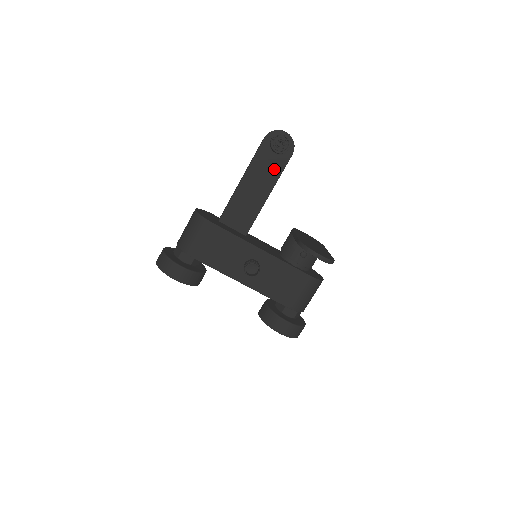
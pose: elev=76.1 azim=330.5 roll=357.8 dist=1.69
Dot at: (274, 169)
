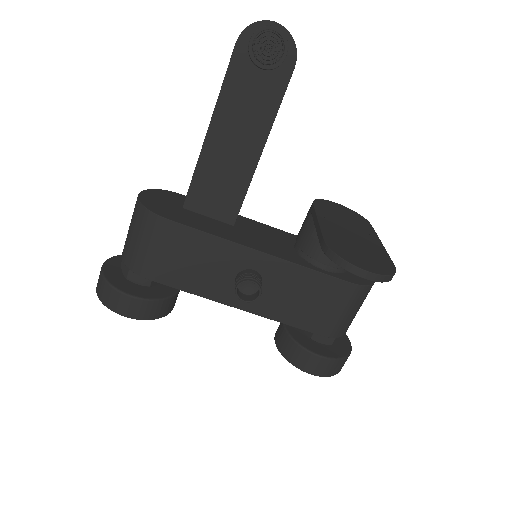
Dot at: (264, 101)
